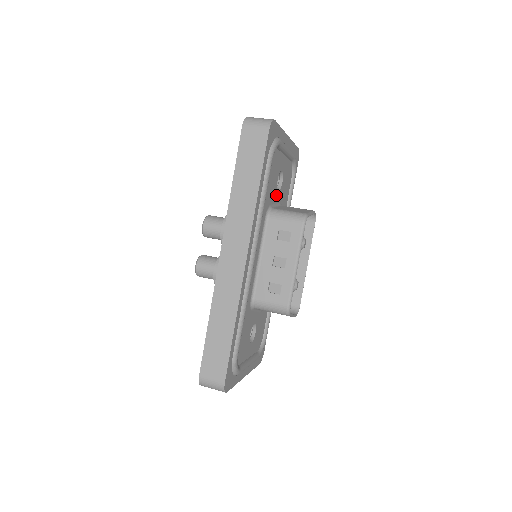
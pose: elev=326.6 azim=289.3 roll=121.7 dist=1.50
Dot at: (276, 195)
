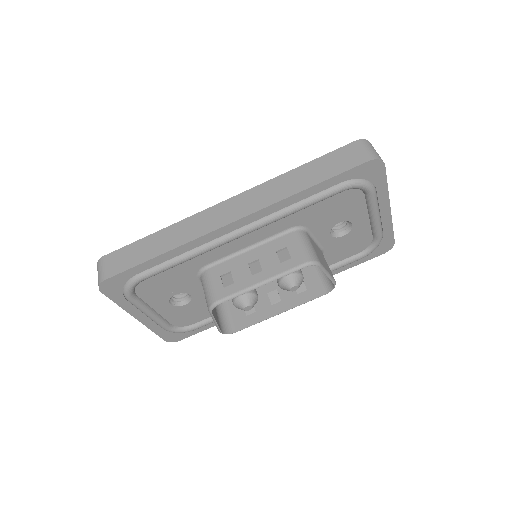
Dot at: (325, 233)
